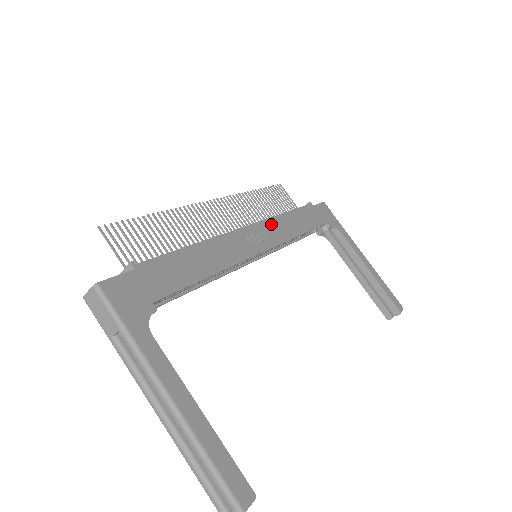
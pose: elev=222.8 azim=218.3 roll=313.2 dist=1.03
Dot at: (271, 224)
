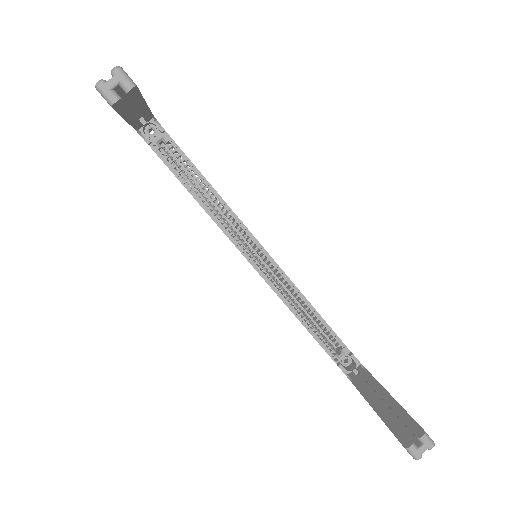
Dot at: occluded
